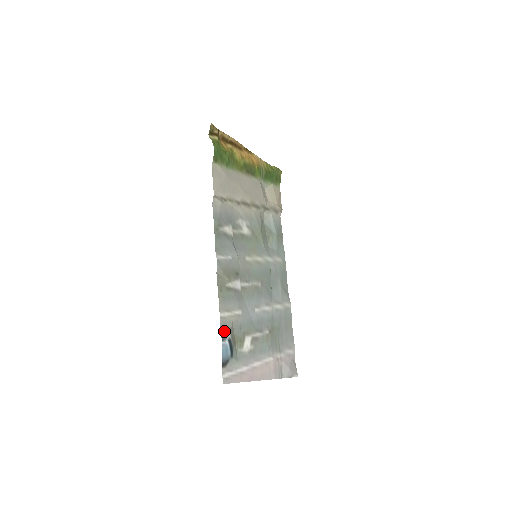
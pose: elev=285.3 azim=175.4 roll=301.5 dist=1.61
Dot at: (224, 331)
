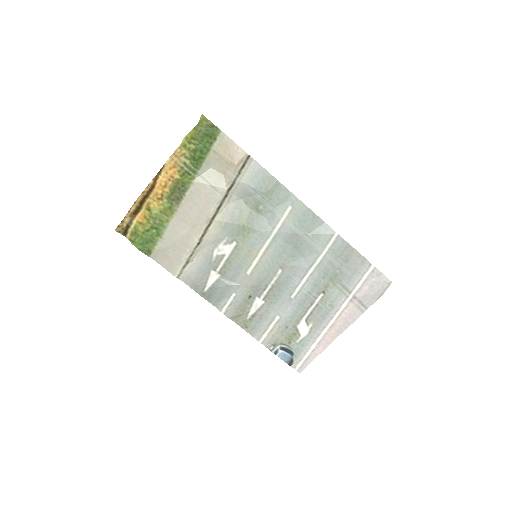
Dot at: (272, 347)
